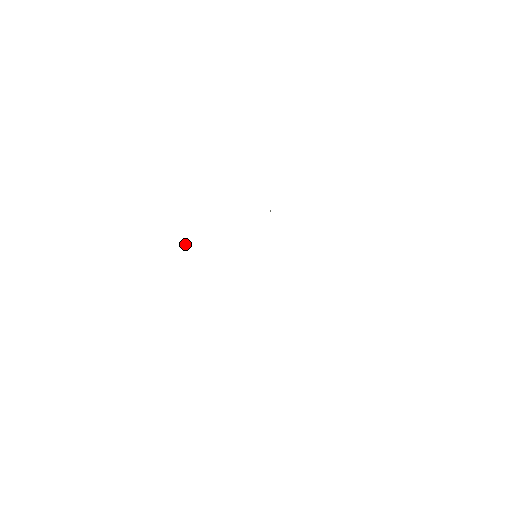
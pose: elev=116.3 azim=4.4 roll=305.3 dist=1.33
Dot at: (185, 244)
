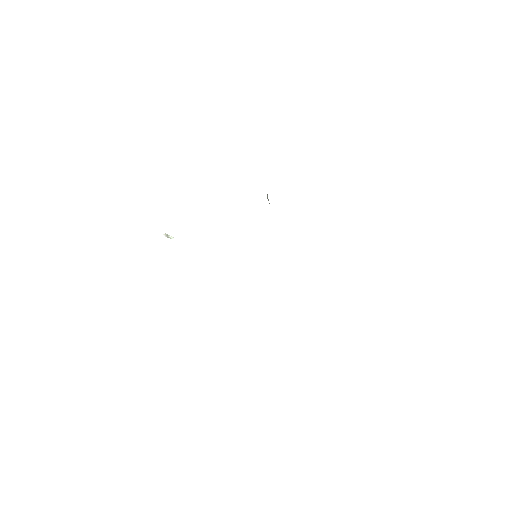
Dot at: (167, 236)
